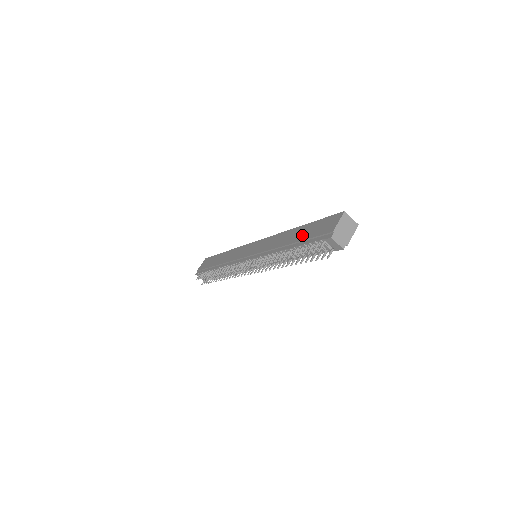
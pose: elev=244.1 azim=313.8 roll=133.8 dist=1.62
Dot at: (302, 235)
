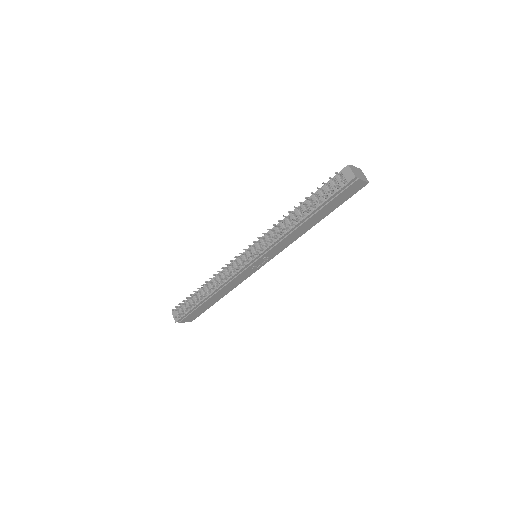
Dot at: occluded
